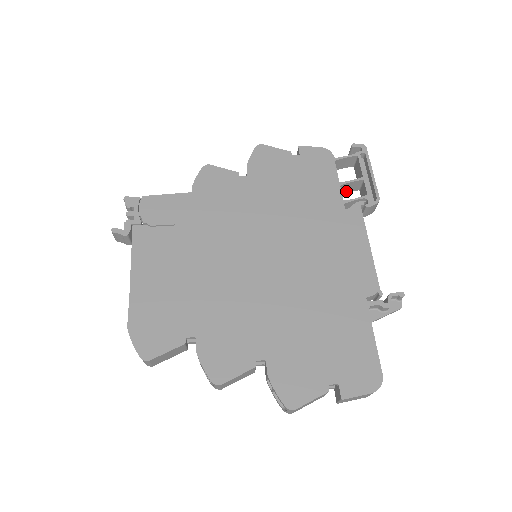
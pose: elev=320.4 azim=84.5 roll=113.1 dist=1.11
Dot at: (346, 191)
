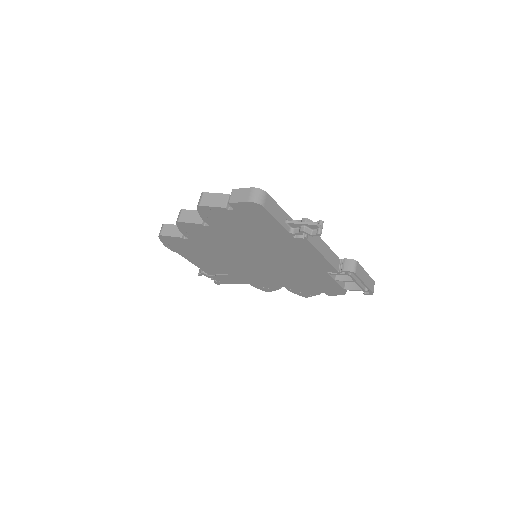
Dot at: (343, 279)
